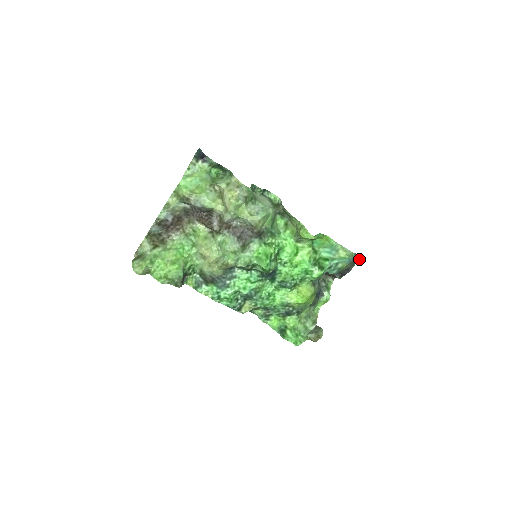
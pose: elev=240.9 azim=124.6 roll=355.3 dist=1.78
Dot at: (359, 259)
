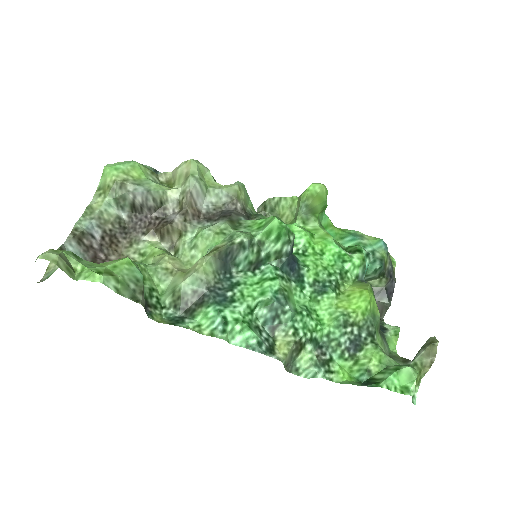
Dot at: (394, 263)
